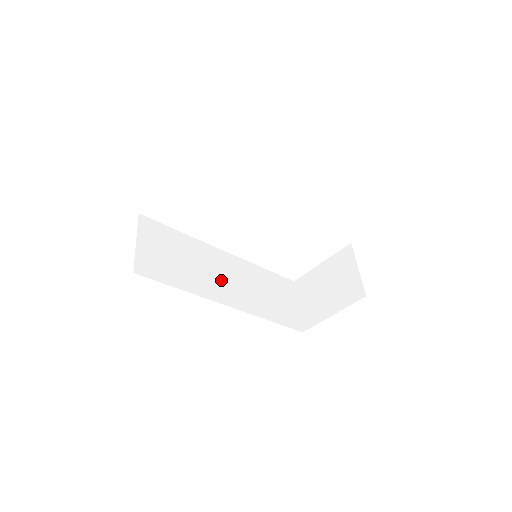
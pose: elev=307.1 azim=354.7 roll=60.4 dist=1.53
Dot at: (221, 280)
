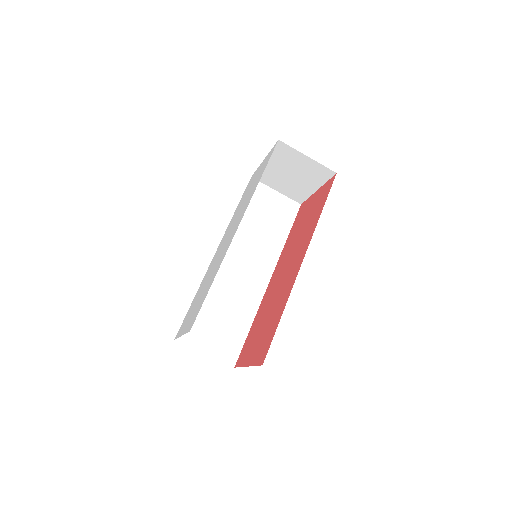
Dot at: (245, 275)
